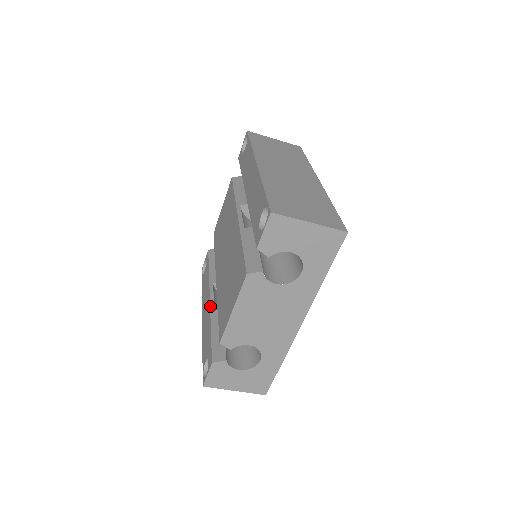
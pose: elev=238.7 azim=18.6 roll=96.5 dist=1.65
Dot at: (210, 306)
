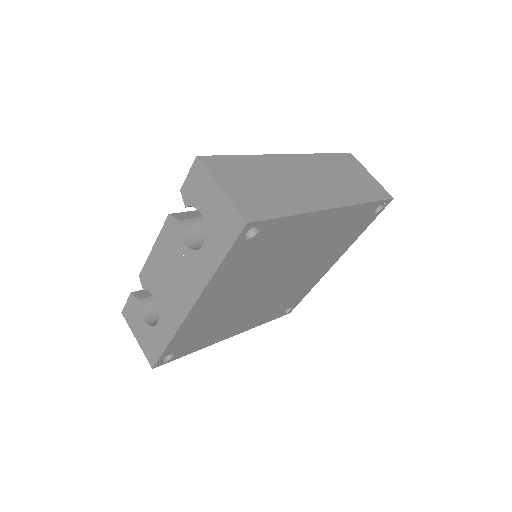
Dot at: occluded
